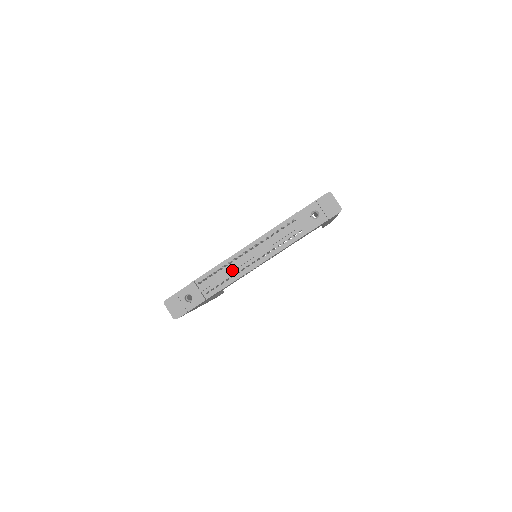
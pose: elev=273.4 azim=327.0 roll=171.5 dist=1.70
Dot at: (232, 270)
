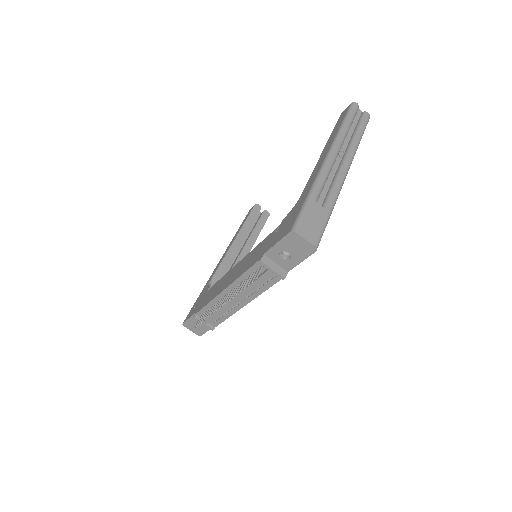
Dot at: (223, 310)
